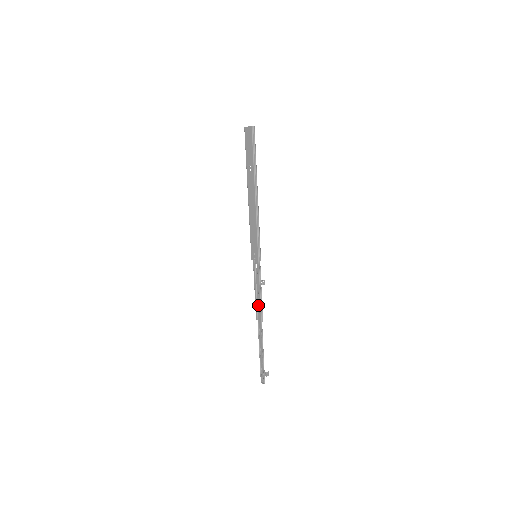
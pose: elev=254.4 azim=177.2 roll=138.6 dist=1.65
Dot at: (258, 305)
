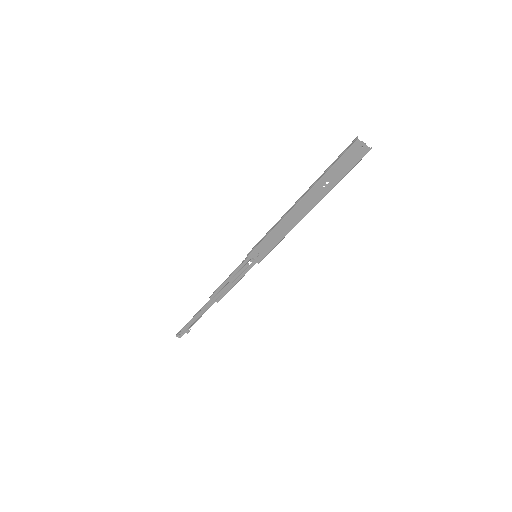
Dot at: (223, 290)
